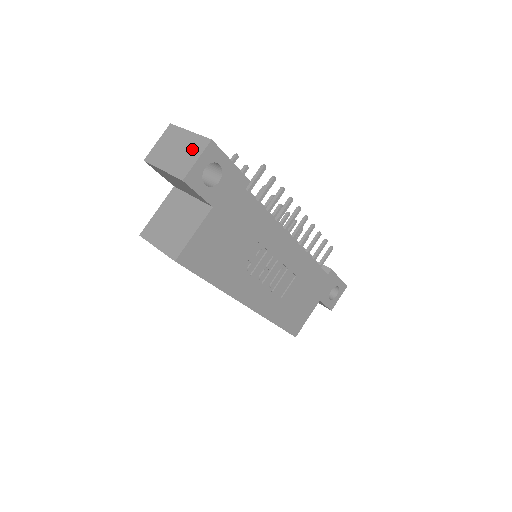
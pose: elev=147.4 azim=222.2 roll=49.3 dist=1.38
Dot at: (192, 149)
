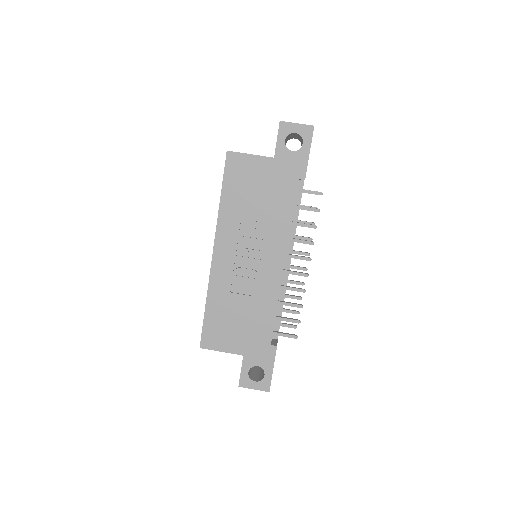
Dot at: occluded
